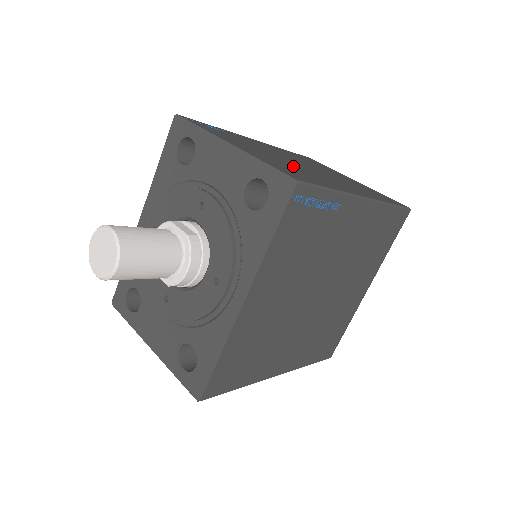
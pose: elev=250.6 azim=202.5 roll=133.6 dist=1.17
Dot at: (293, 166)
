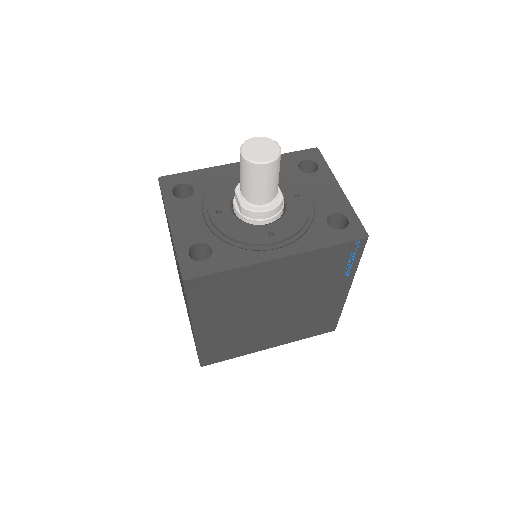
Dot at: occluded
